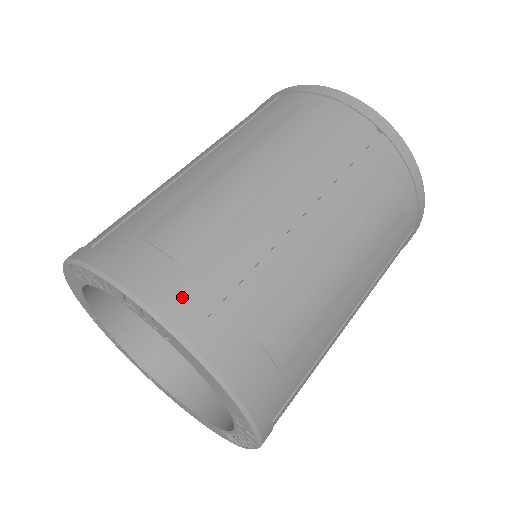
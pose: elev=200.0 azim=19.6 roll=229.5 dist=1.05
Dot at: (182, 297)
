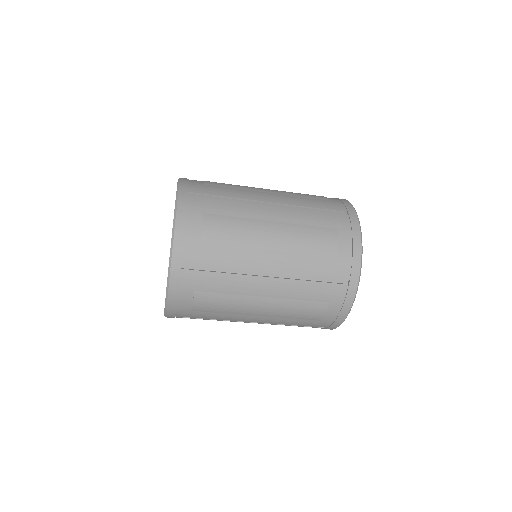
Dot at: (192, 187)
